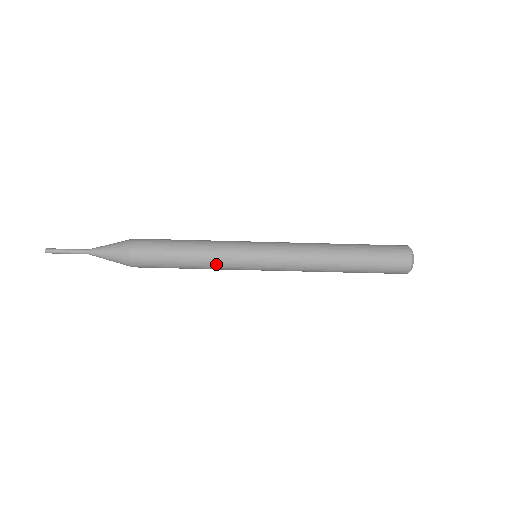
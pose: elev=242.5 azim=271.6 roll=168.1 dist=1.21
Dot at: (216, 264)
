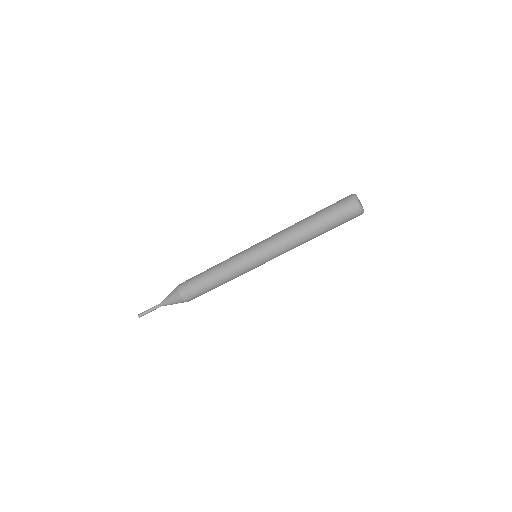
Dot at: (235, 277)
